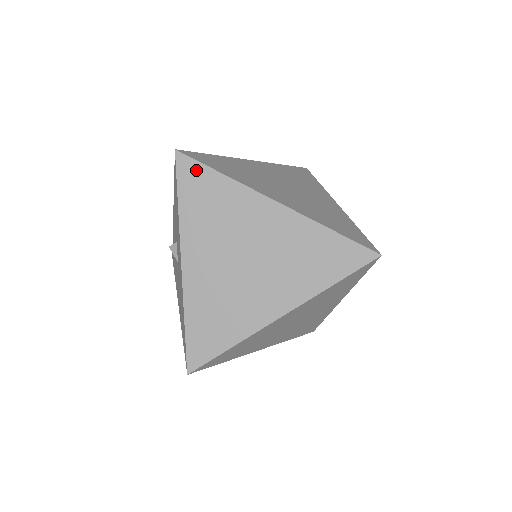
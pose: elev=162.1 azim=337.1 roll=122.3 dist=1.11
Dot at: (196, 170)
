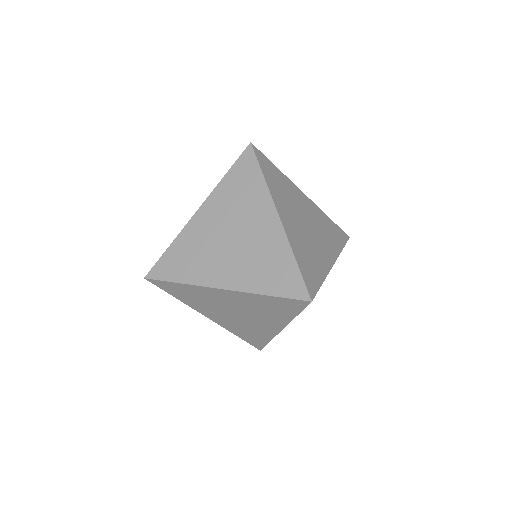
Dot at: (251, 163)
